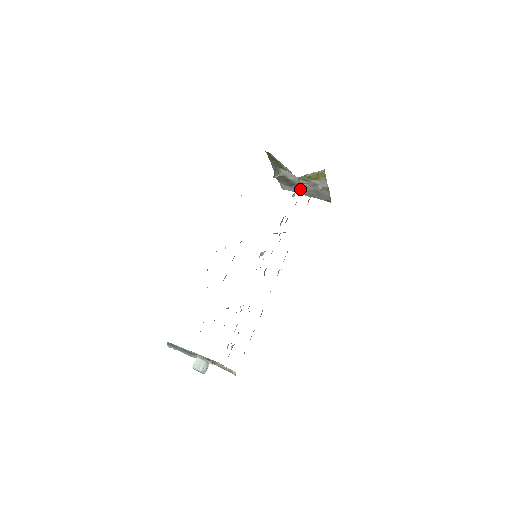
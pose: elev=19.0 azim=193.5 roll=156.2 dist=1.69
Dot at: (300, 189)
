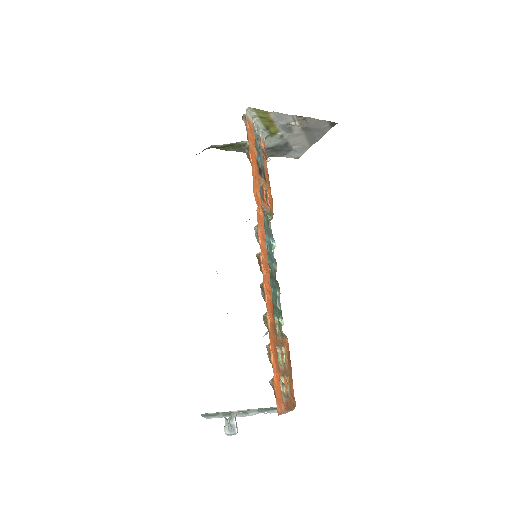
Dot at: (299, 143)
